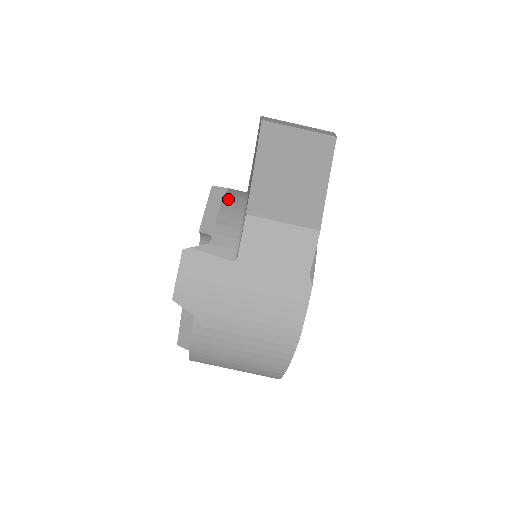
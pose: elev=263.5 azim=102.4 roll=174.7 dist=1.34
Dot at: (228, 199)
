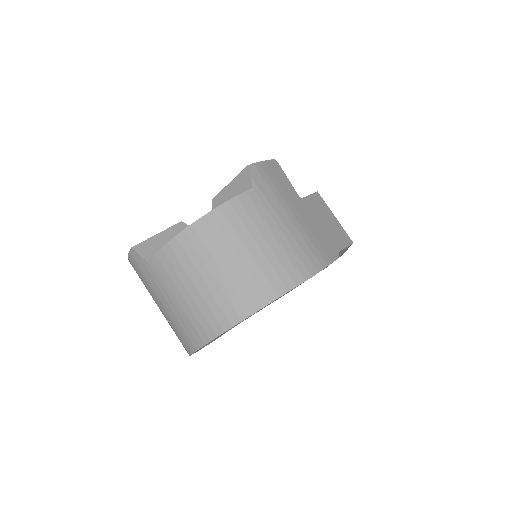
Dot at: occluded
